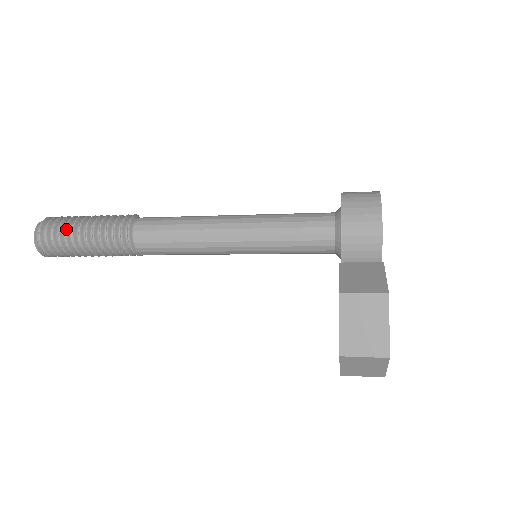
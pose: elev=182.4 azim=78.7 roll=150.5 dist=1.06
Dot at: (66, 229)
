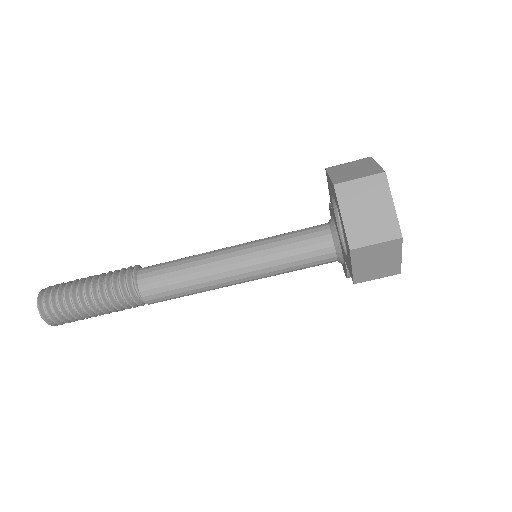
Dot at: (76, 280)
